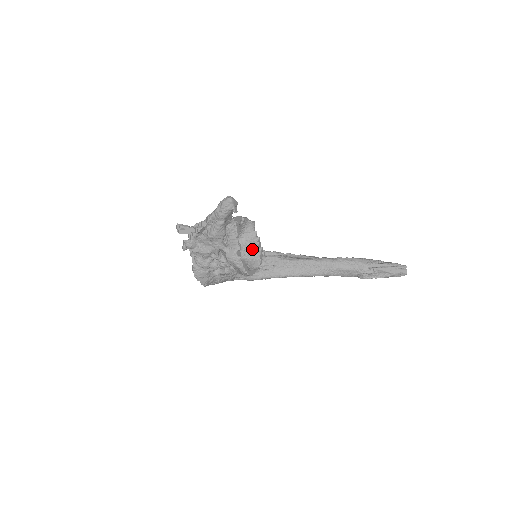
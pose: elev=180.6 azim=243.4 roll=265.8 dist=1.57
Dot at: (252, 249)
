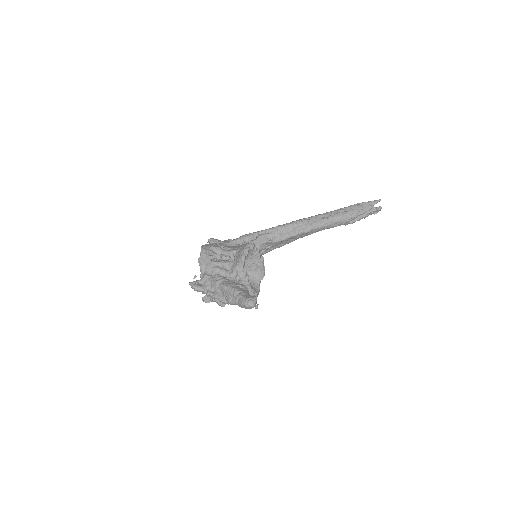
Dot at: (255, 263)
